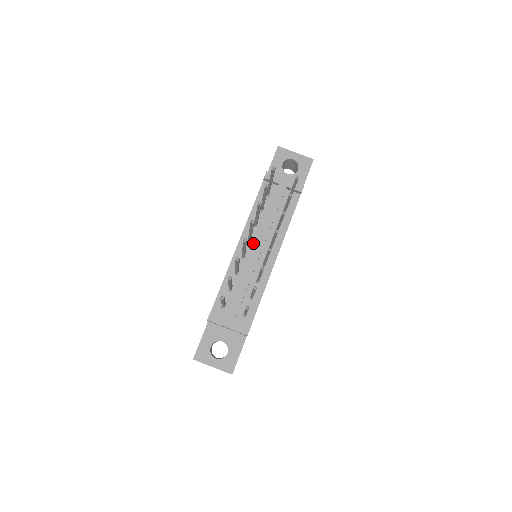
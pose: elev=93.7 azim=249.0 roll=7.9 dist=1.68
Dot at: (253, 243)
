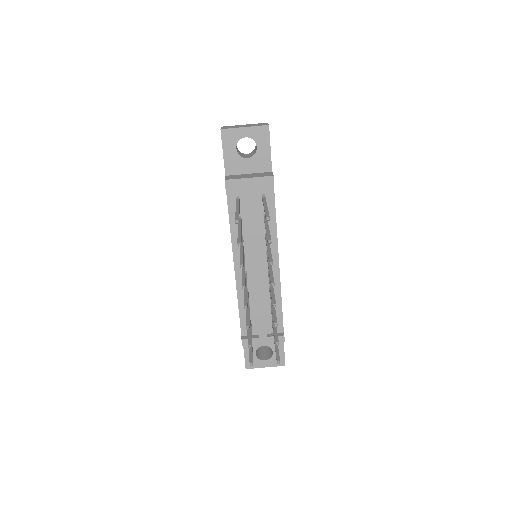
Dot at: (248, 258)
